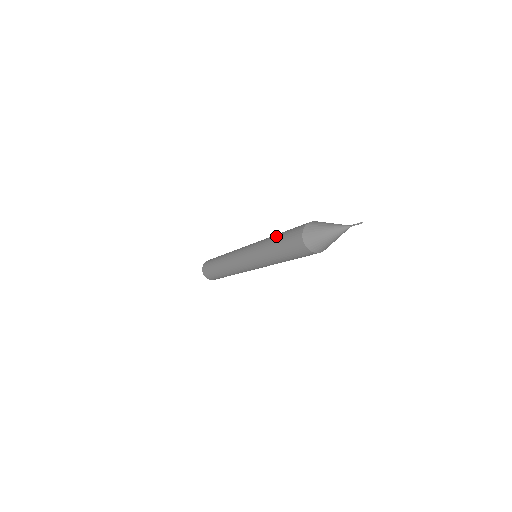
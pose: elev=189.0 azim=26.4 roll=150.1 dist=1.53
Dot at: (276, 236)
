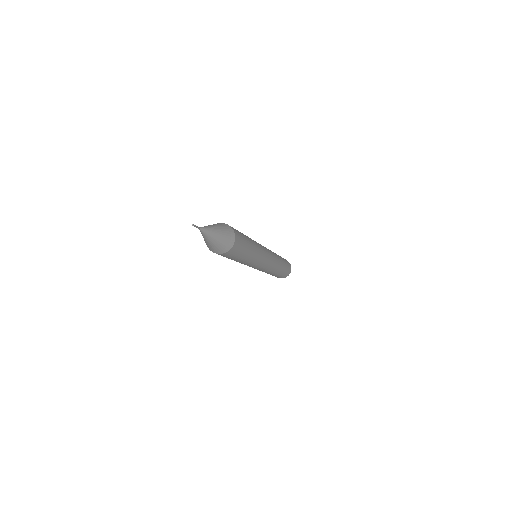
Dot at: occluded
